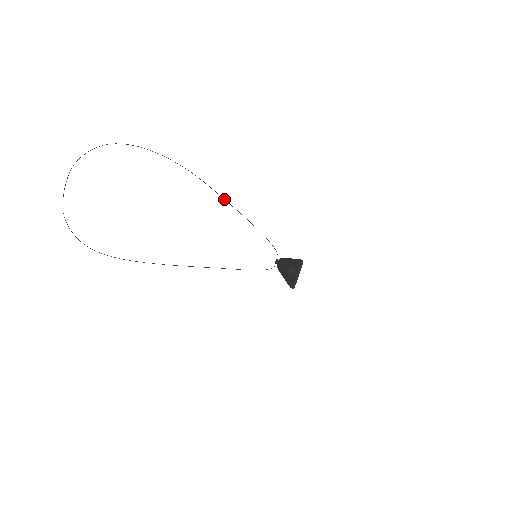
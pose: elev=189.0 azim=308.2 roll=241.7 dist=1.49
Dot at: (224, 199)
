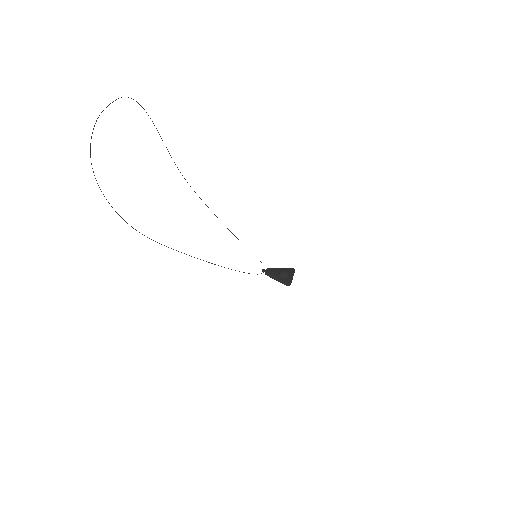
Dot at: occluded
